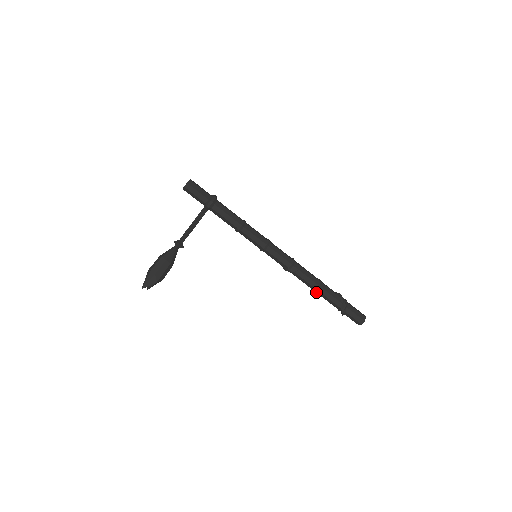
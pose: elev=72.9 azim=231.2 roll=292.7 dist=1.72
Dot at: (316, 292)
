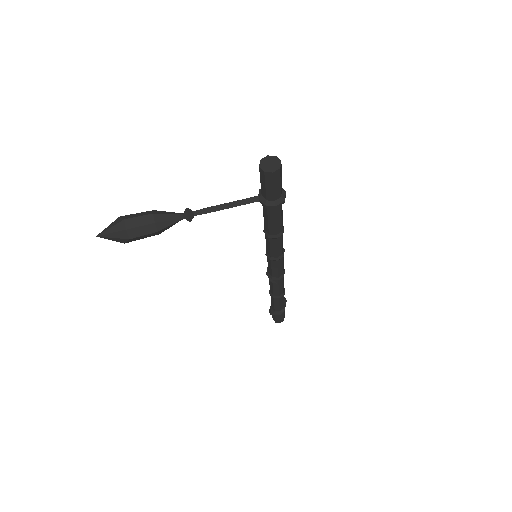
Dot at: (271, 295)
